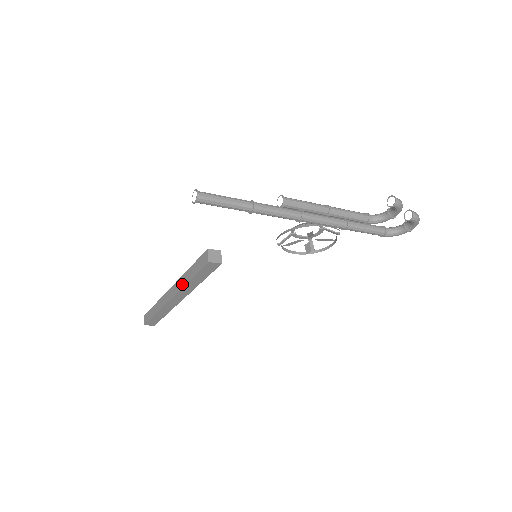
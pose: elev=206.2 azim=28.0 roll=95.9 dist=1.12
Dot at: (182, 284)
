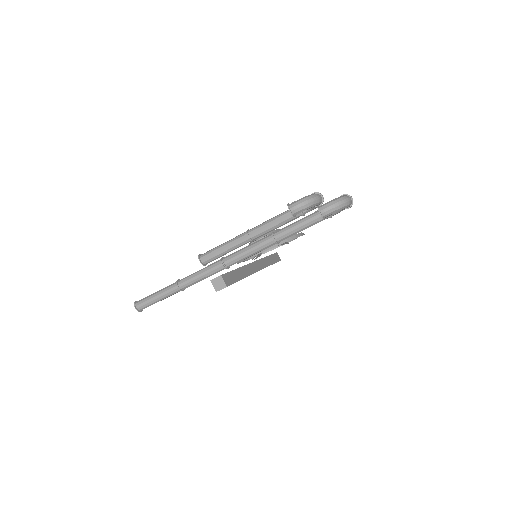
Dot at: occluded
